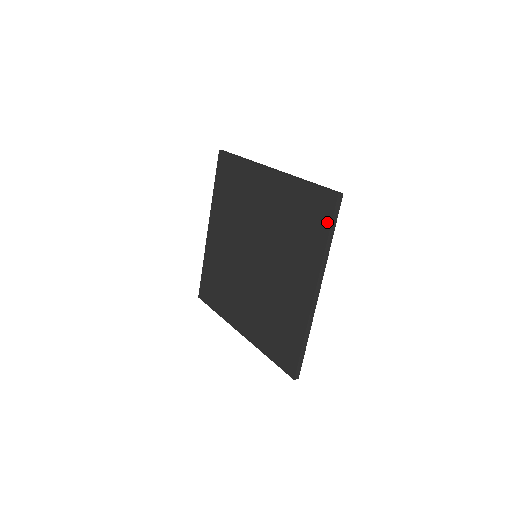
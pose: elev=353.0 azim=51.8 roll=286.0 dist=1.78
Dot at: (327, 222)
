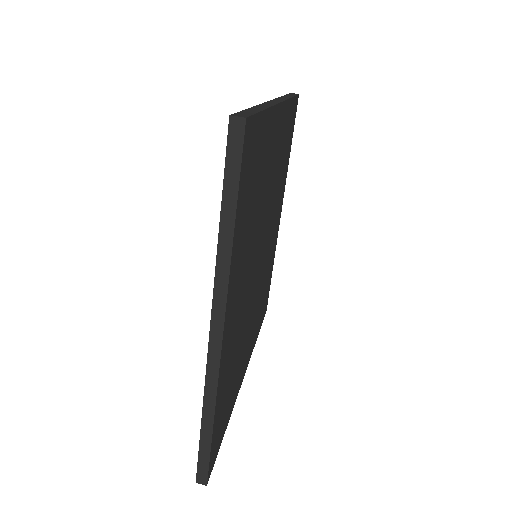
Dot at: occluded
